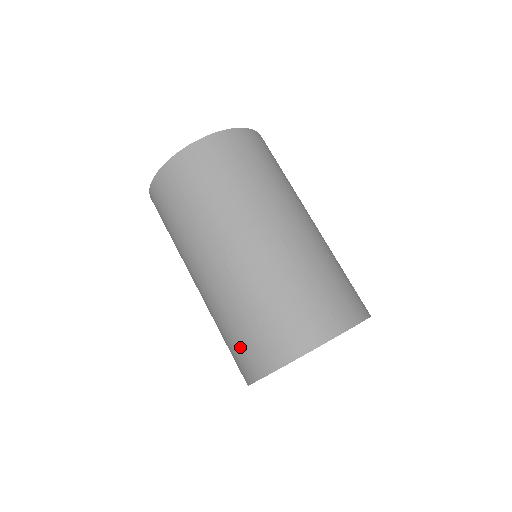
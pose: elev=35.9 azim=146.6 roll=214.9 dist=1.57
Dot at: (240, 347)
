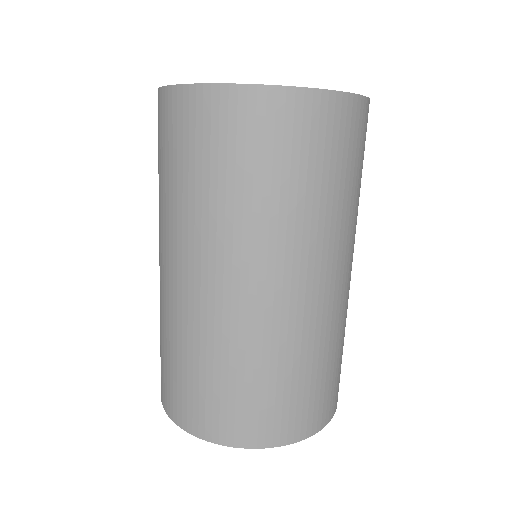
Dot at: occluded
